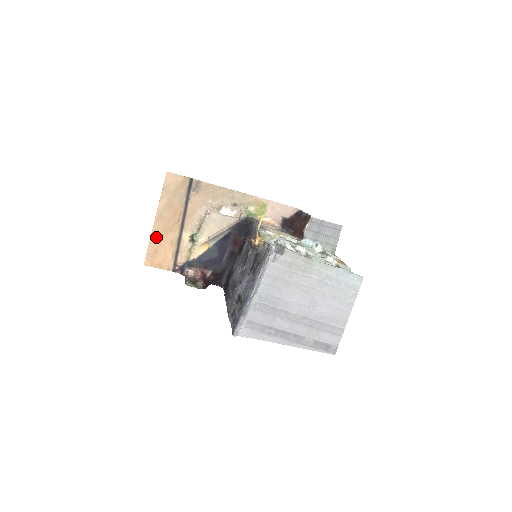
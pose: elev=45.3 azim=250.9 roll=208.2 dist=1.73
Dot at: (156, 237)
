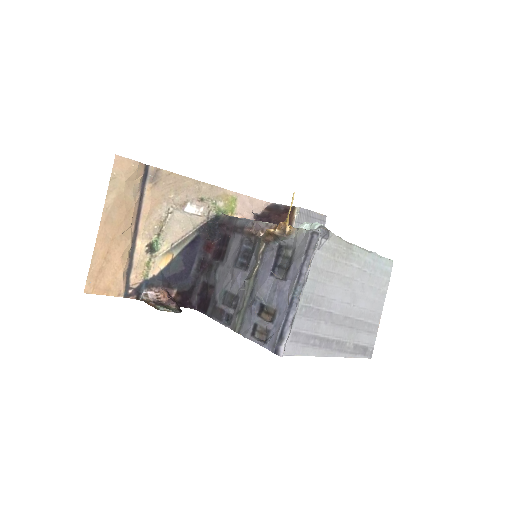
Dot at: (101, 249)
